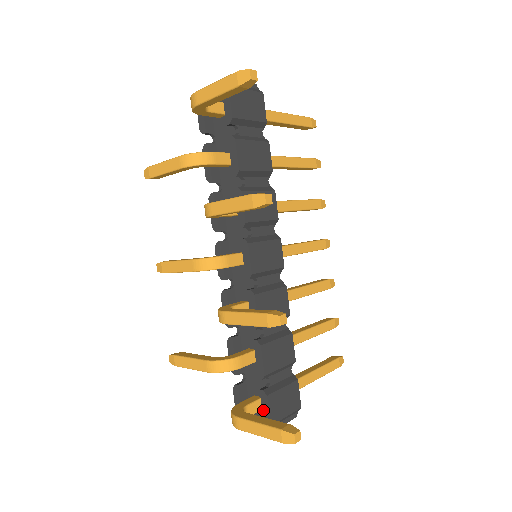
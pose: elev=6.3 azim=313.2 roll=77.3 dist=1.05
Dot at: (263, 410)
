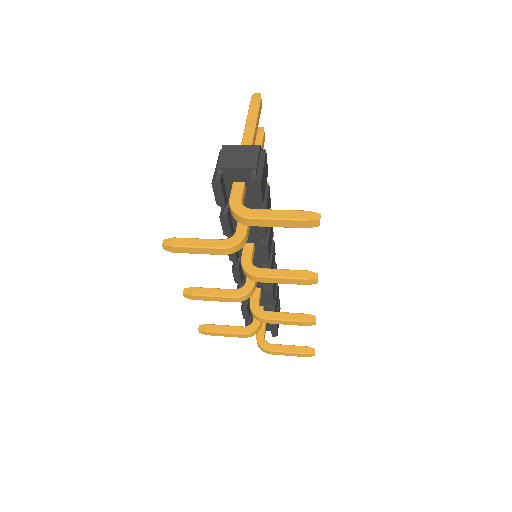
Dot at: (272, 332)
